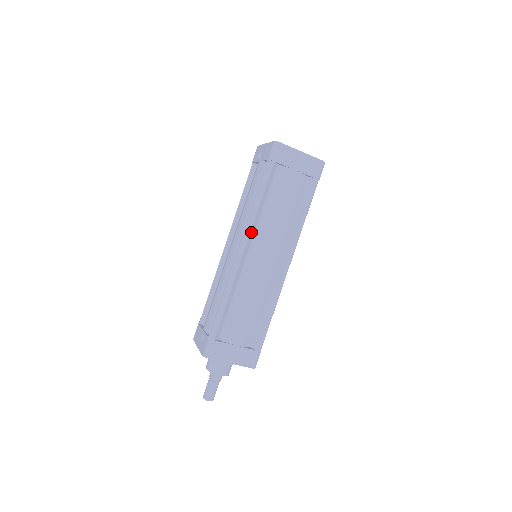
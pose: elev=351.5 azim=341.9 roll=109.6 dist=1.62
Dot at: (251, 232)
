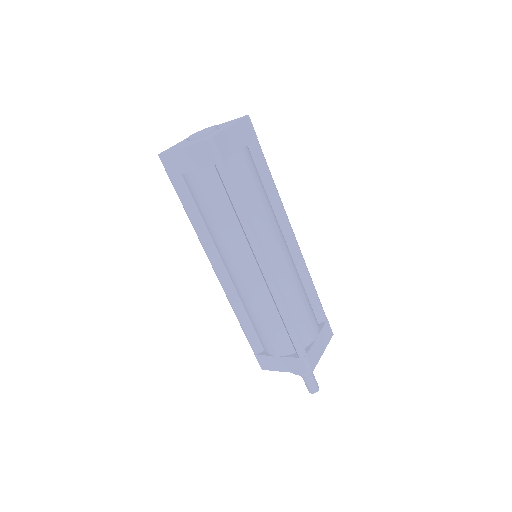
Dot at: (210, 253)
